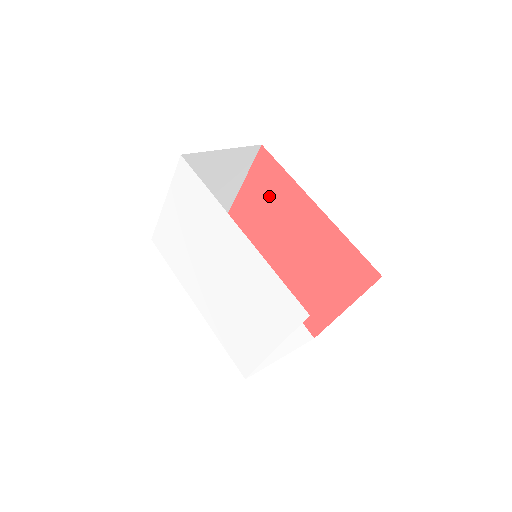
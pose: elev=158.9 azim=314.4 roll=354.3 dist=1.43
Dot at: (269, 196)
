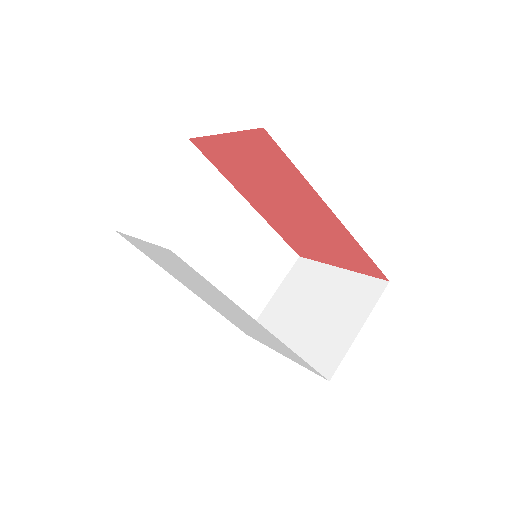
Dot at: (266, 169)
